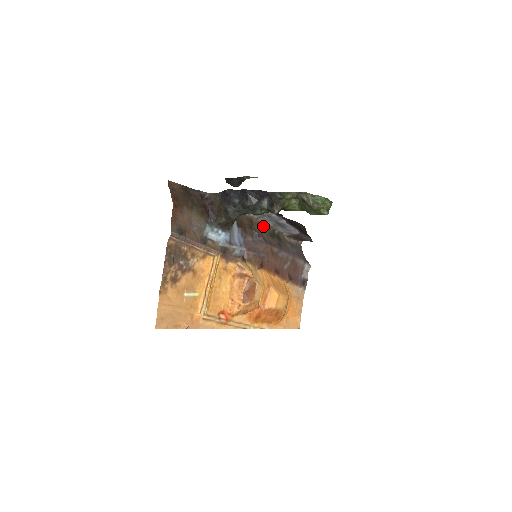
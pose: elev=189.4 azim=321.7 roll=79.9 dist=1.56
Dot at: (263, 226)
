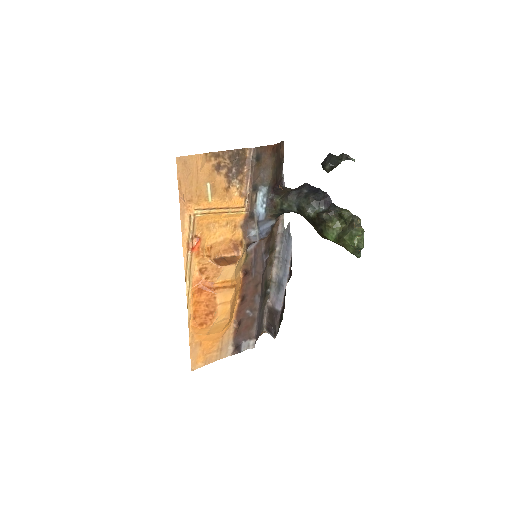
Dot at: (270, 270)
